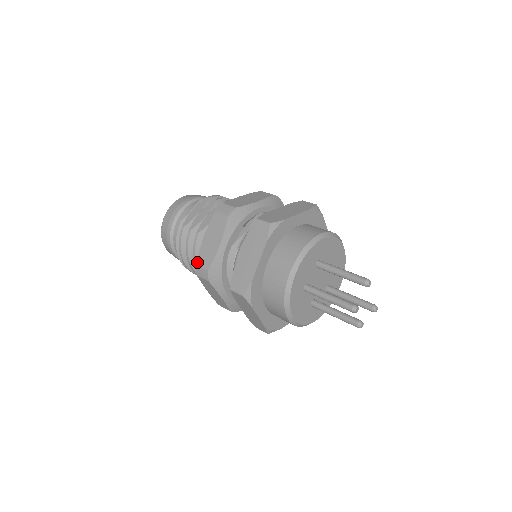
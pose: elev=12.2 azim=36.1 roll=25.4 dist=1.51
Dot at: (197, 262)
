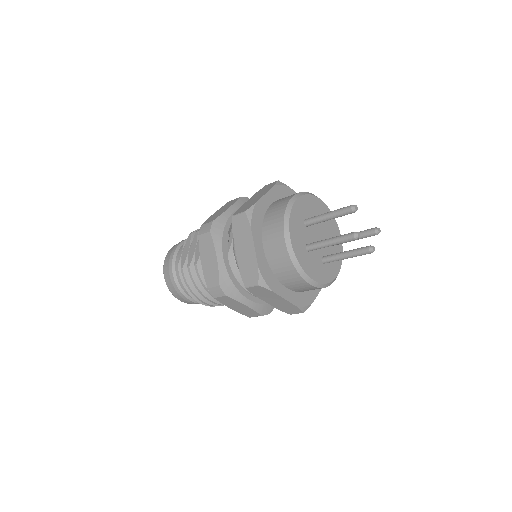
Dot at: (207, 286)
